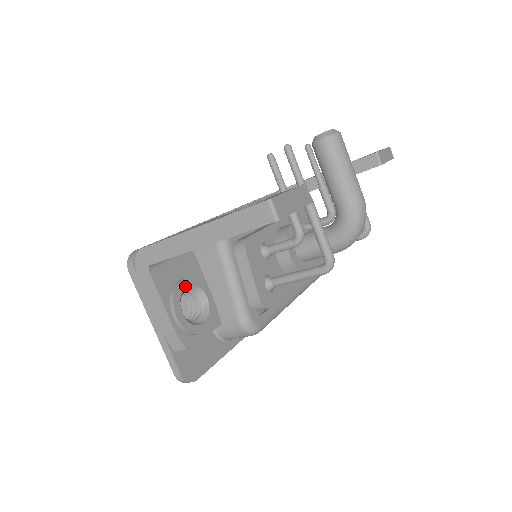
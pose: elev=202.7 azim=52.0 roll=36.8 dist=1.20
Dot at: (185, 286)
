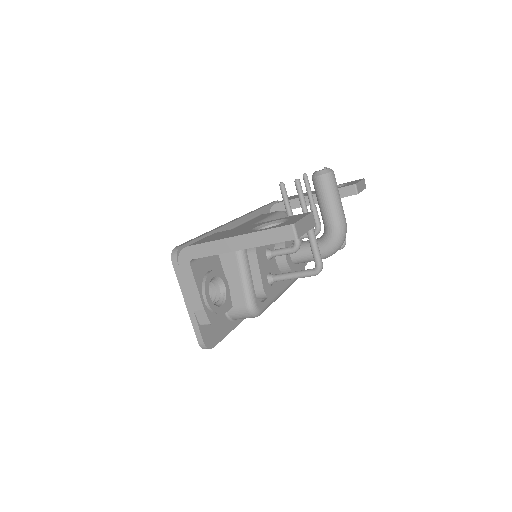
Dot at: (212, 277)
